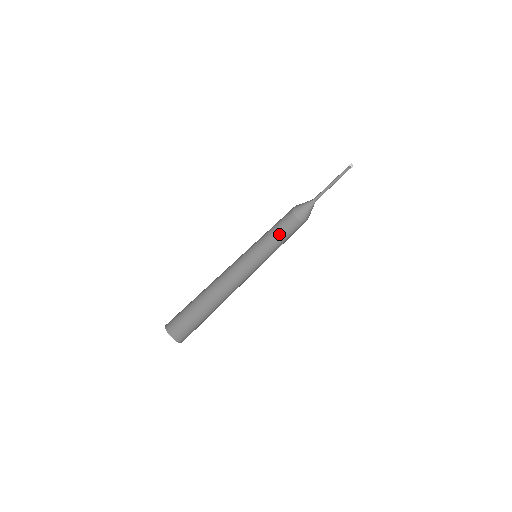
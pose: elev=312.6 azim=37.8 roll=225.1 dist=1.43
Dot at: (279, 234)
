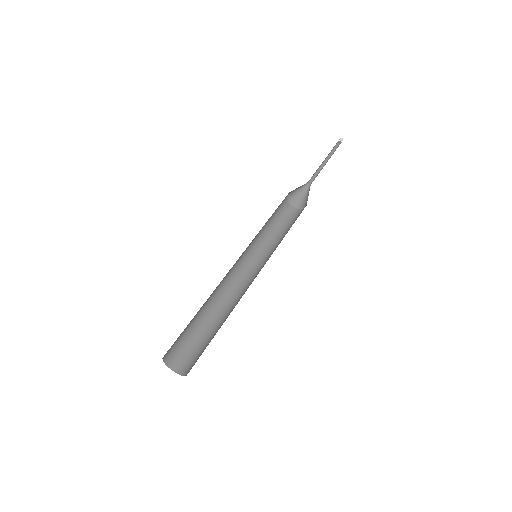
Dot at: (275, 226)
